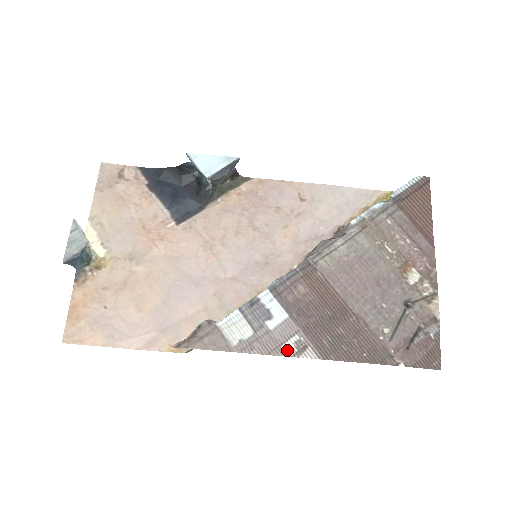
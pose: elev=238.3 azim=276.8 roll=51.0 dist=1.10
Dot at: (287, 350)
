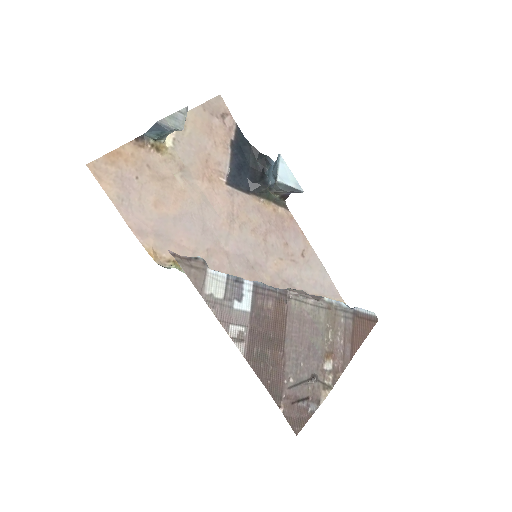
Dot at: (232, 330)
